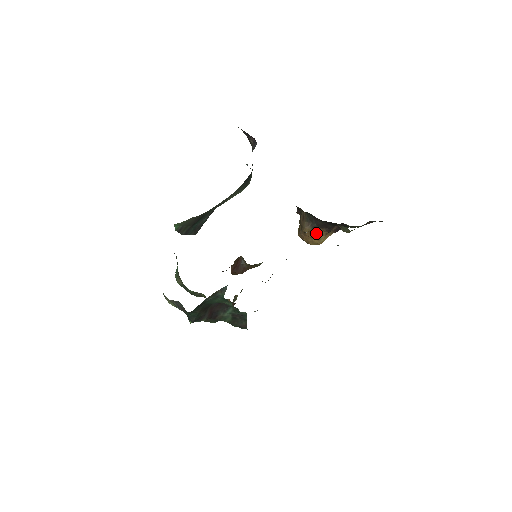
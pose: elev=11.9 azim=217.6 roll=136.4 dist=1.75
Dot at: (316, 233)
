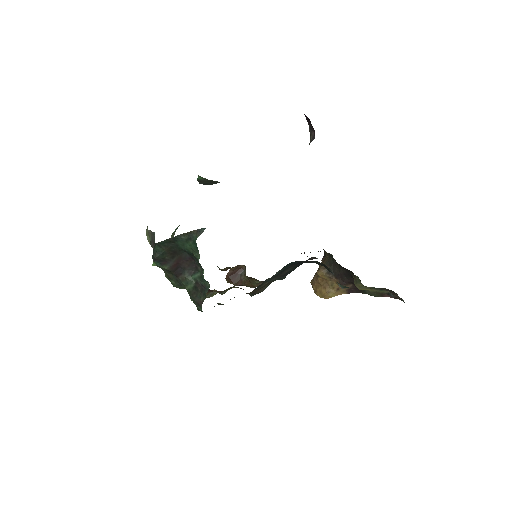
Dot at: (328, 283)
